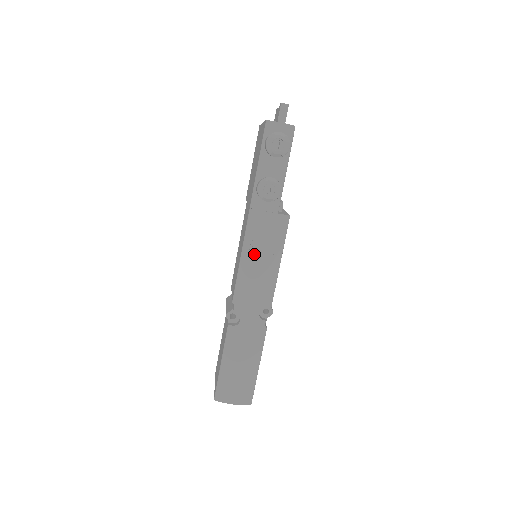
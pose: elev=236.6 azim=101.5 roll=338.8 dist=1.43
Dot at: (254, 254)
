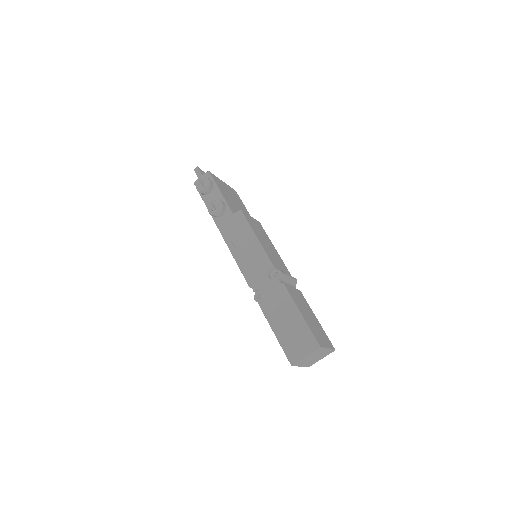
Dot at: (237, 247)
